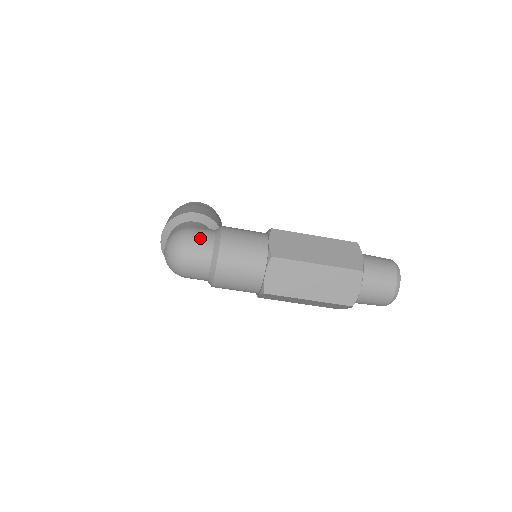
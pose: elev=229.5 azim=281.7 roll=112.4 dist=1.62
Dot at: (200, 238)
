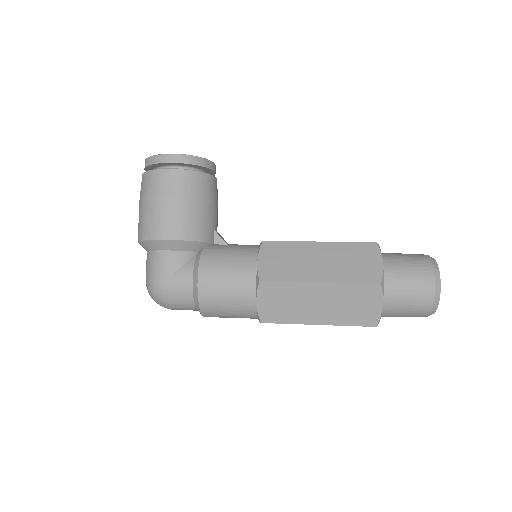
Dot at: (177, 299)
